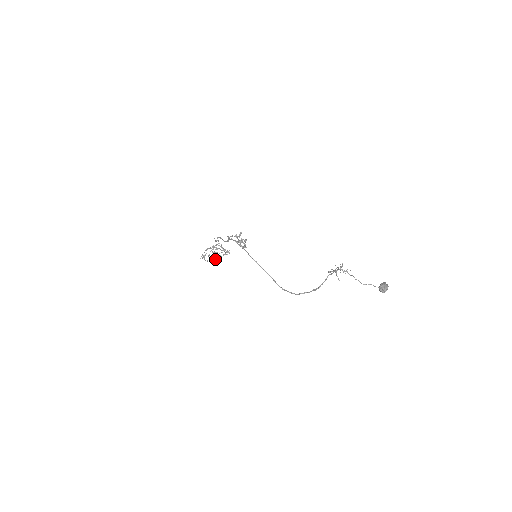
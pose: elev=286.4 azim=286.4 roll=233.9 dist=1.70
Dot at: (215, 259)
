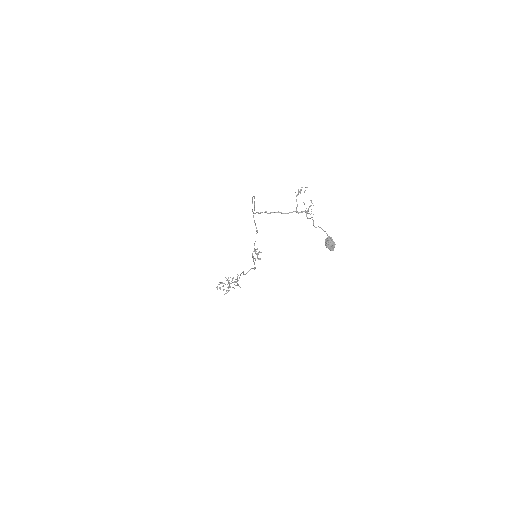
Dot at: occluded
